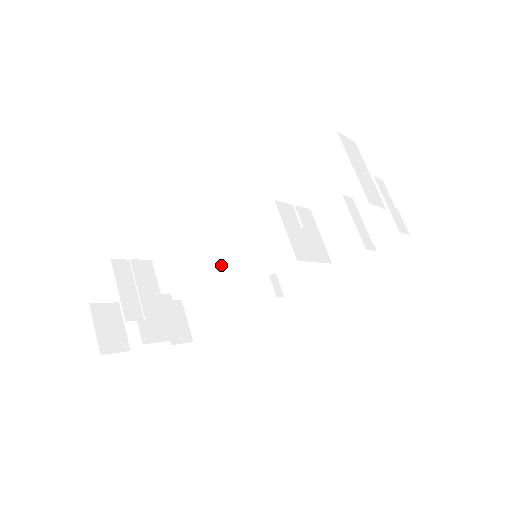
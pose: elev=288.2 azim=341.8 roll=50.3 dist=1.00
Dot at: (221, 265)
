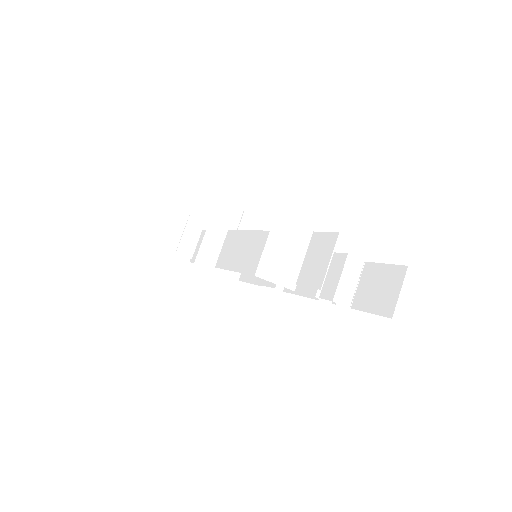
Dot at: (236, 248)
